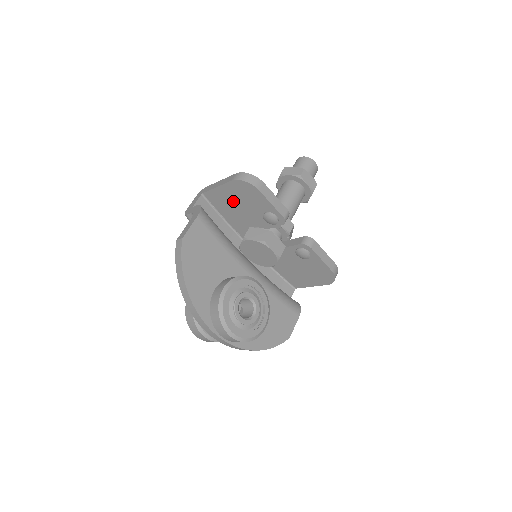
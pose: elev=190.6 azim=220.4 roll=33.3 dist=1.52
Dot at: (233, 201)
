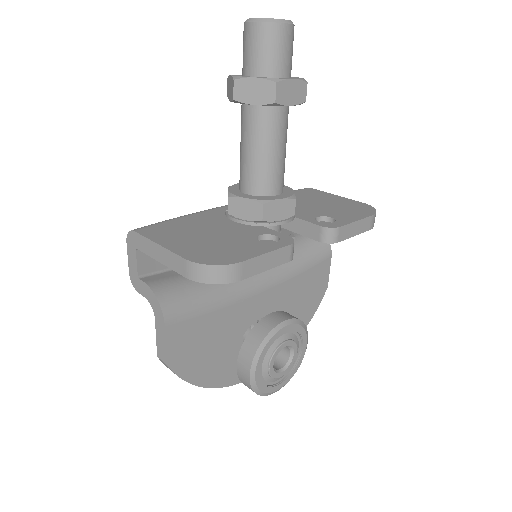
Dot at: occluded
